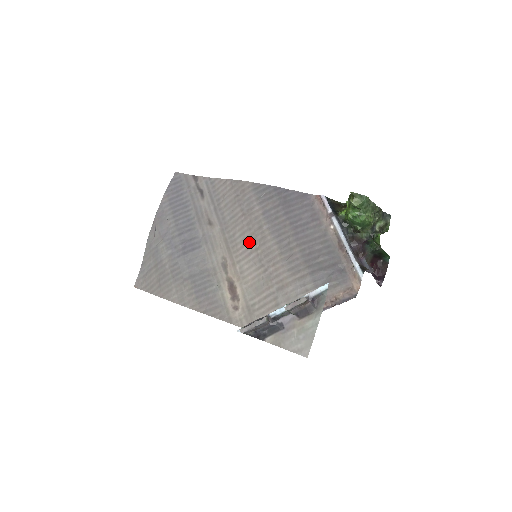
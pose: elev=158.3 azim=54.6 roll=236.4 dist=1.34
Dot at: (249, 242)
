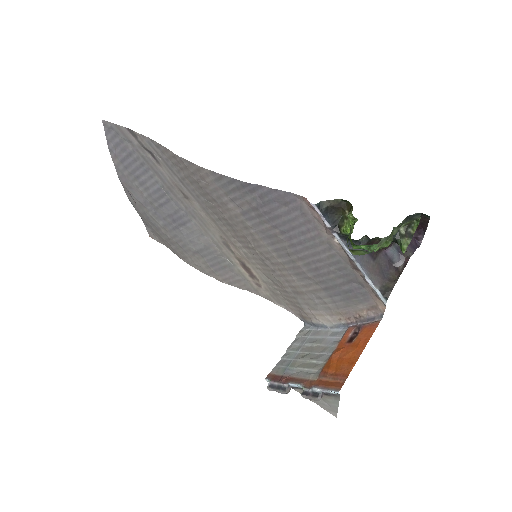
Dot at: (241, 237)
